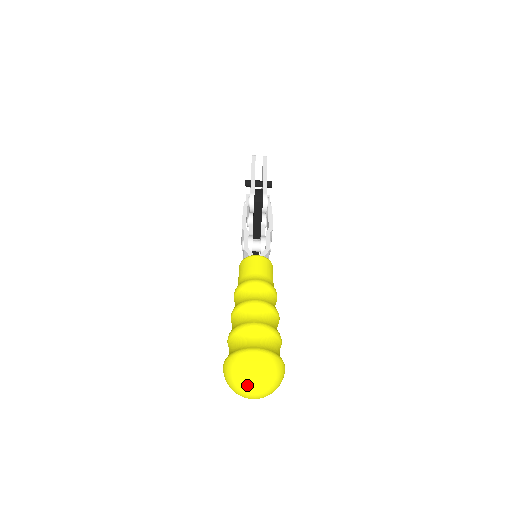
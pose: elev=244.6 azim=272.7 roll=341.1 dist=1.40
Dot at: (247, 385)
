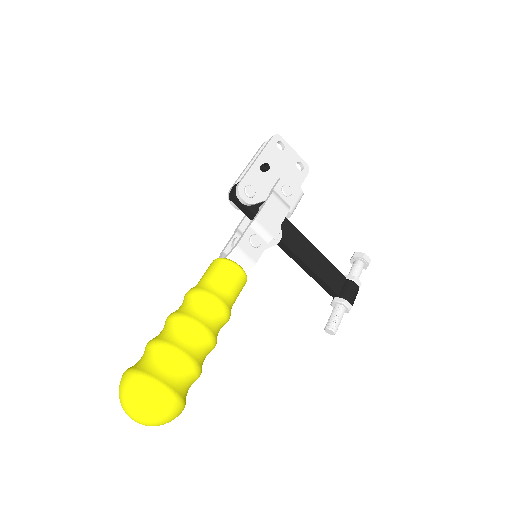
Dot at: (123, 409)
